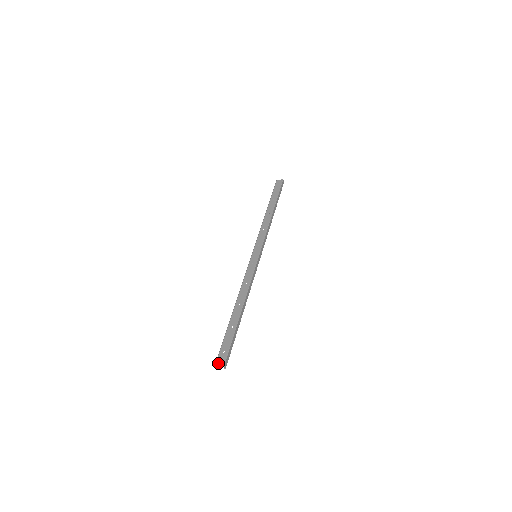
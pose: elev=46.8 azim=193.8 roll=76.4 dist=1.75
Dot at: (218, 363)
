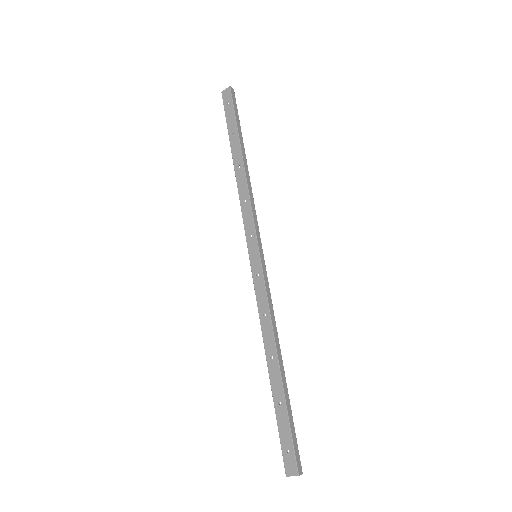
Dot at: (289, 473)
